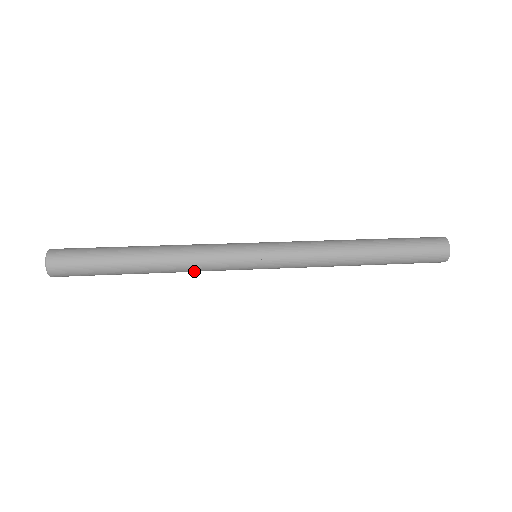
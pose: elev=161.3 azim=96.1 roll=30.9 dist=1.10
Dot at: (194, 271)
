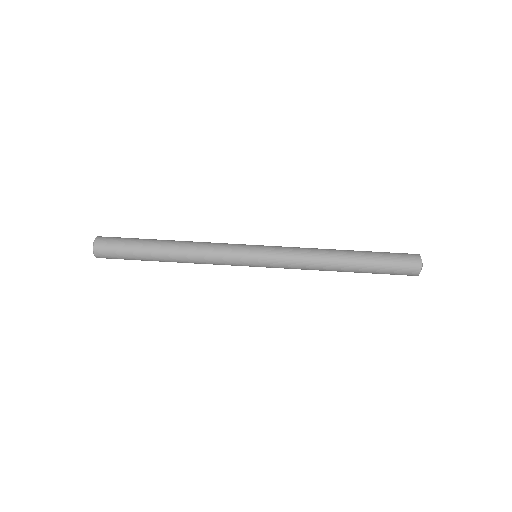
Dot at: occluded
